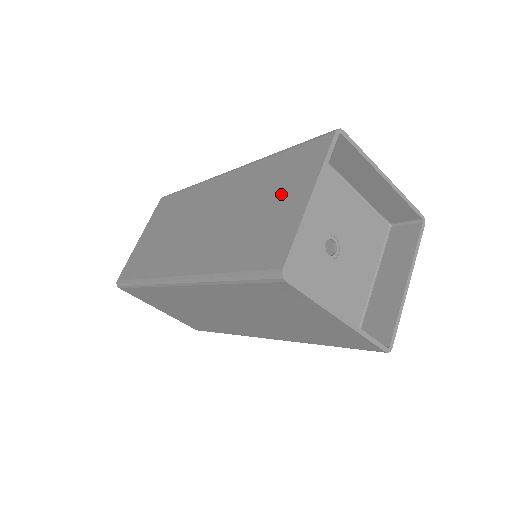
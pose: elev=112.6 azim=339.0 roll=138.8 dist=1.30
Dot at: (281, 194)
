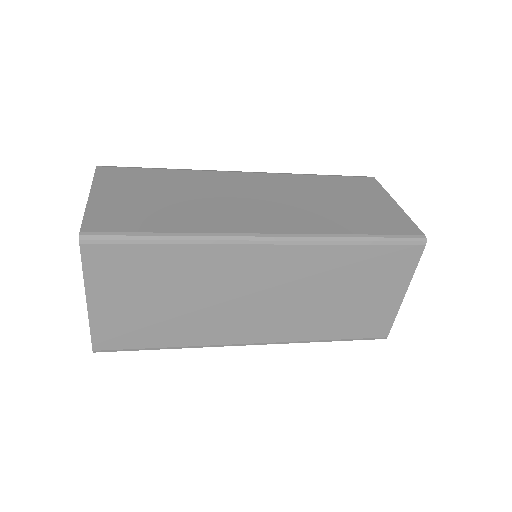
Dot at: (361, 198)
